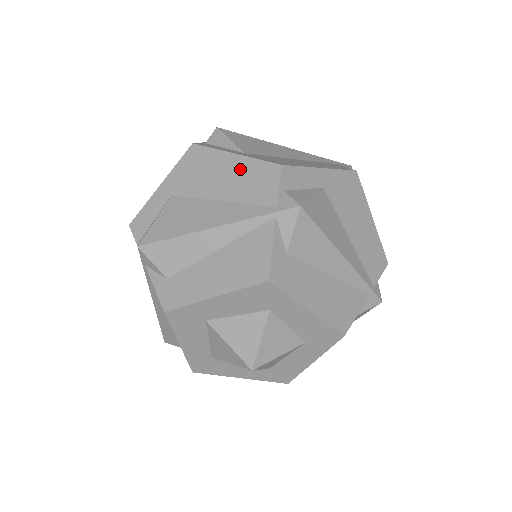
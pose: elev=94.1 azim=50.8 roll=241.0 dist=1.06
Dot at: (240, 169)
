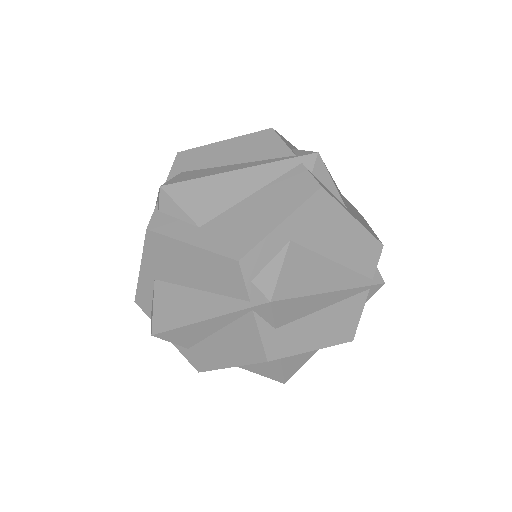
Dot at: (202, 261)
